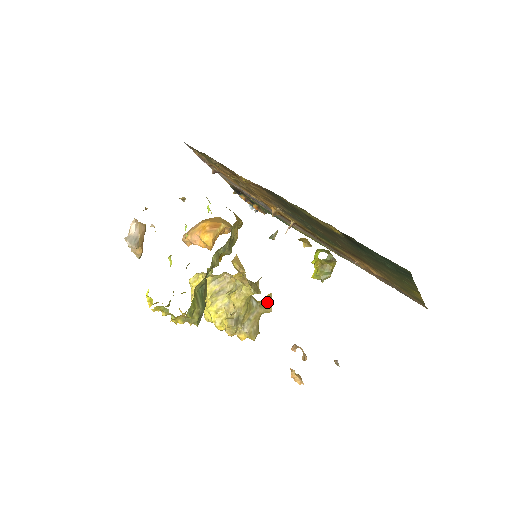
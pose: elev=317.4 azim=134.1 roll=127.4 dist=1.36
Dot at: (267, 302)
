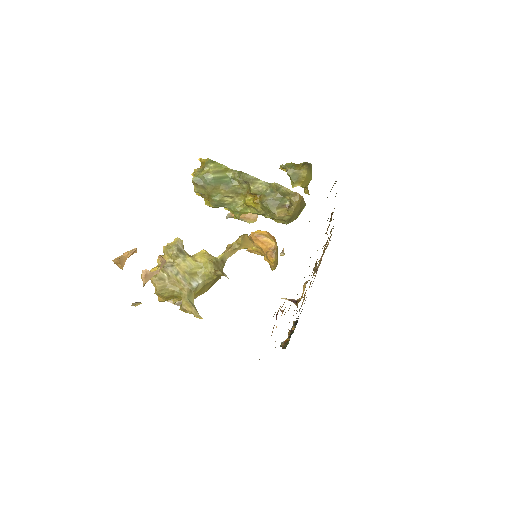
Dot at: (193, 305)
